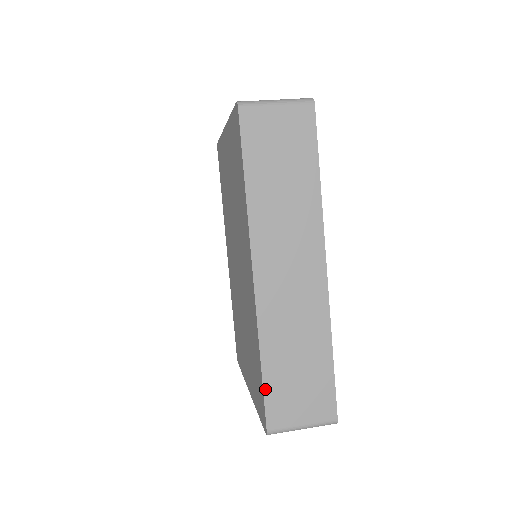
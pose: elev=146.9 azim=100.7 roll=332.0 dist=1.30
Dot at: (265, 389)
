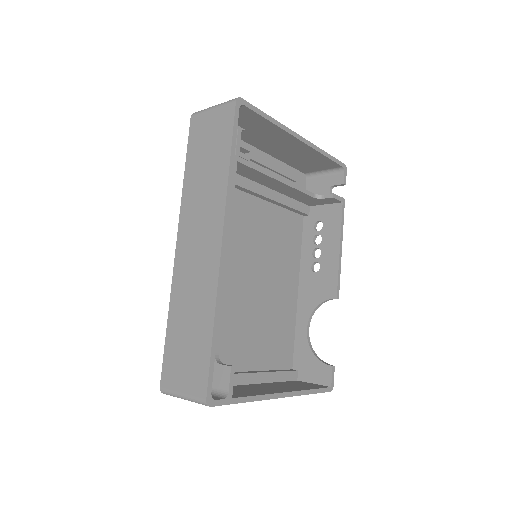
Dot at: (166, 348)
